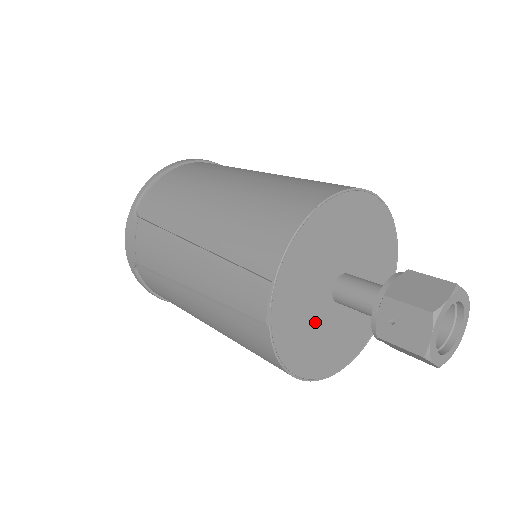
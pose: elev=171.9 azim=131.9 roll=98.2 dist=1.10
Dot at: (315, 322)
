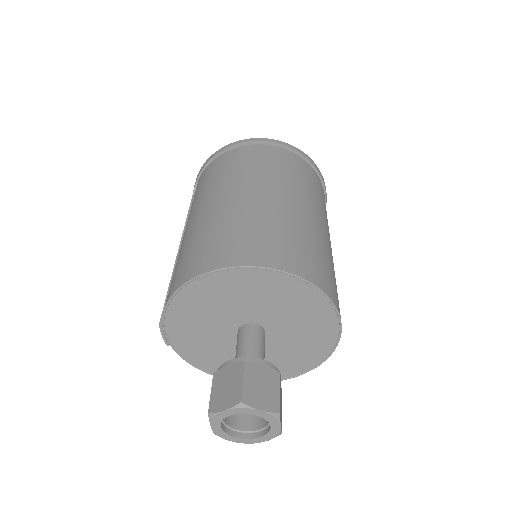
Dot at: (224, 349)
